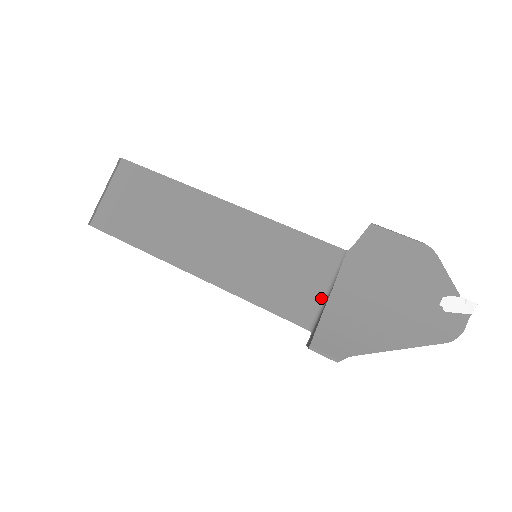
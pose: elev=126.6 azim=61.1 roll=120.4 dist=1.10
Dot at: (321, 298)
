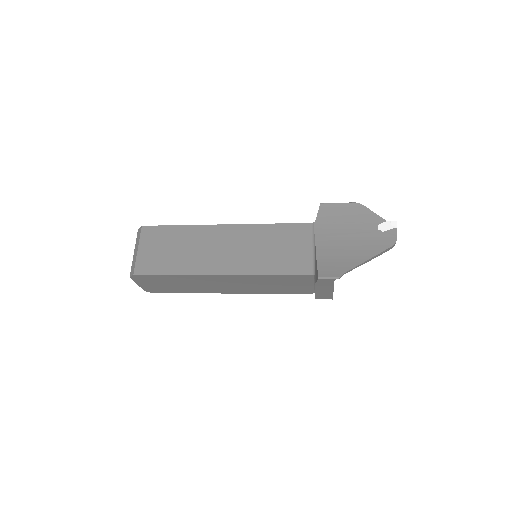
Dot at: (311, 254)
